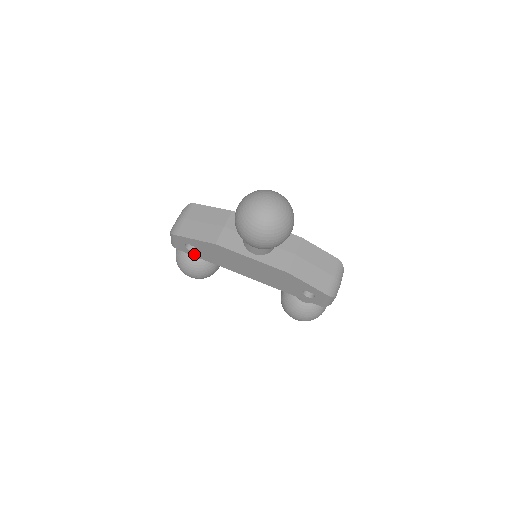
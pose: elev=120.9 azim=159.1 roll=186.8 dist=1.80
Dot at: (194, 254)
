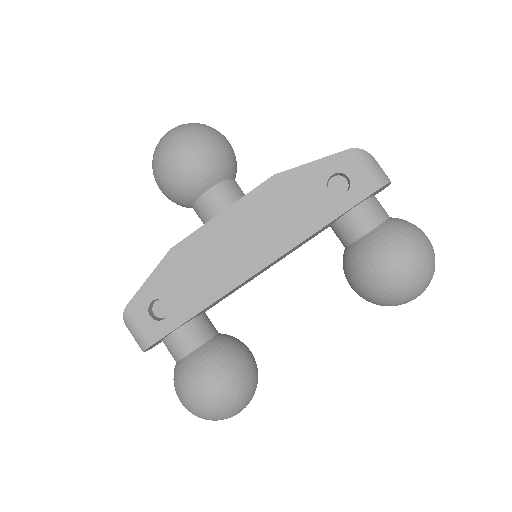
Dot at: (174, 322)
